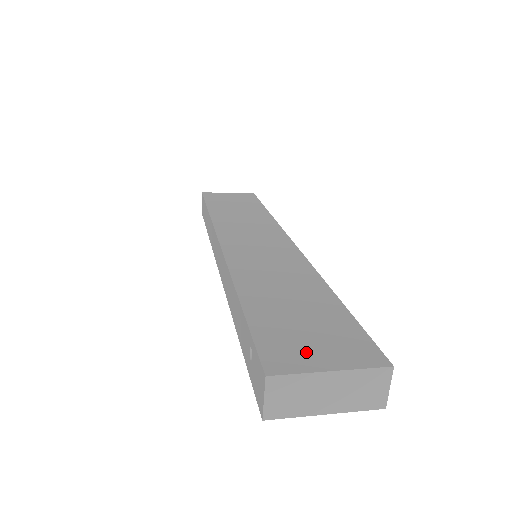
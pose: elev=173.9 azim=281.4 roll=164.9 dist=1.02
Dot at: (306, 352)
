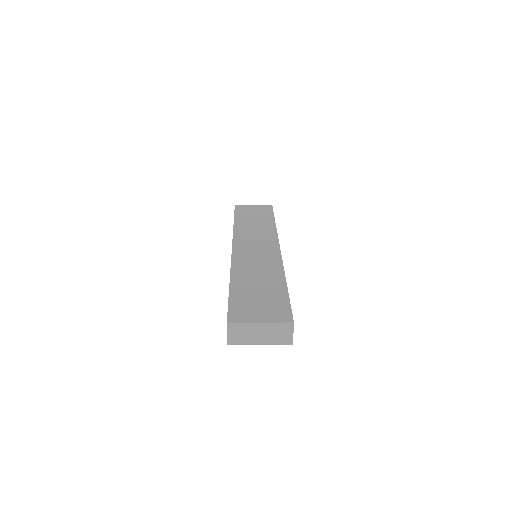
Dot at: (252, 313)
